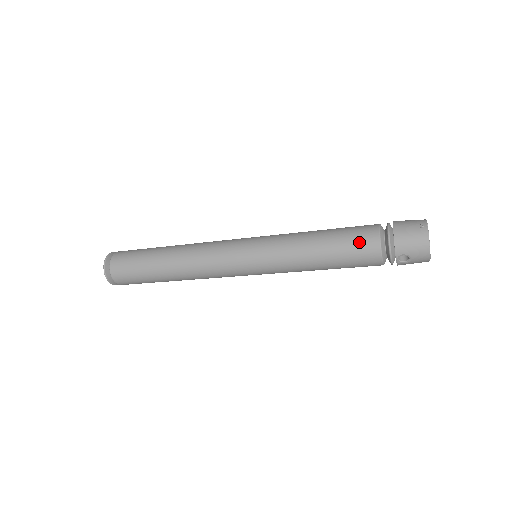
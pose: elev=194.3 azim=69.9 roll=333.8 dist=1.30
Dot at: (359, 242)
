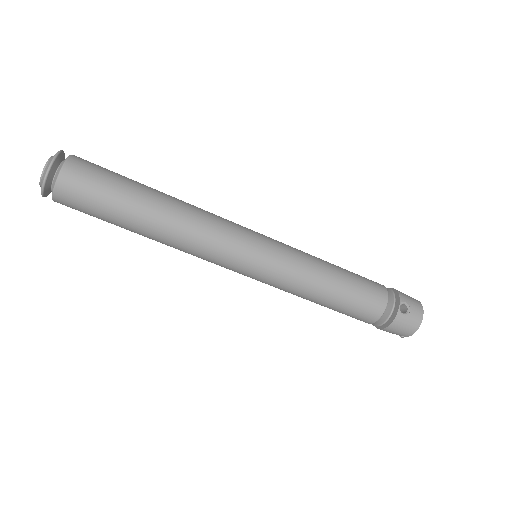
Dot at: (368, 279)
